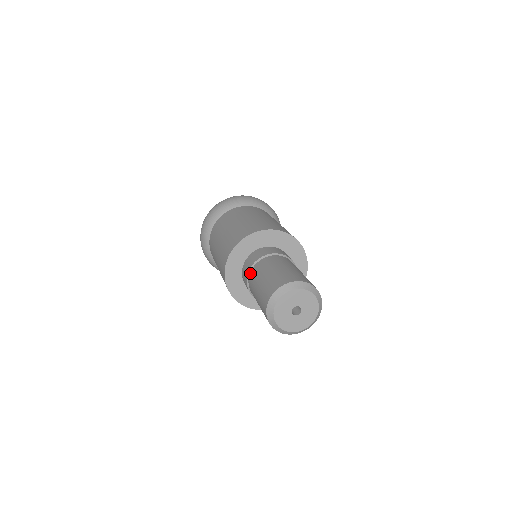
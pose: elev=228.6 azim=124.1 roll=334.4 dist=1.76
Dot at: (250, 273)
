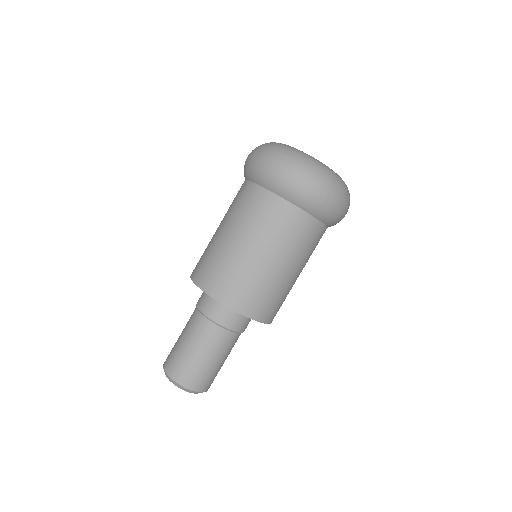
Dot at: (210, 322)
